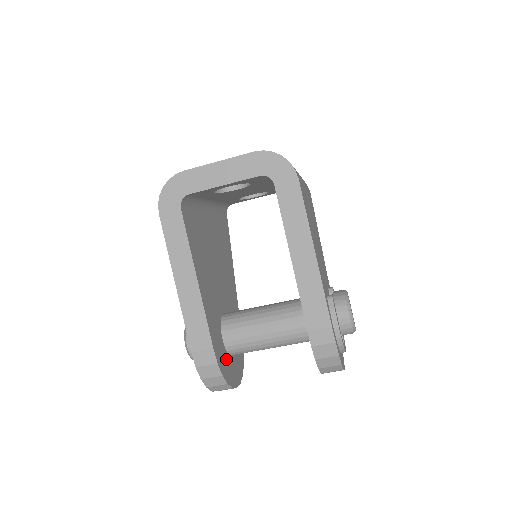
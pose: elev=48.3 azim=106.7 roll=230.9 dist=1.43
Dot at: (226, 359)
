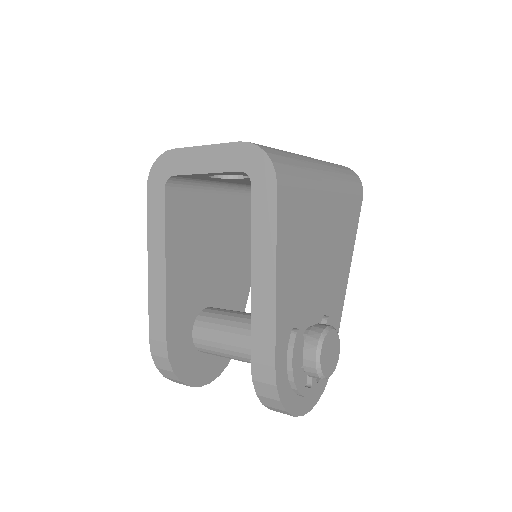
Dot at: (190, 355)
